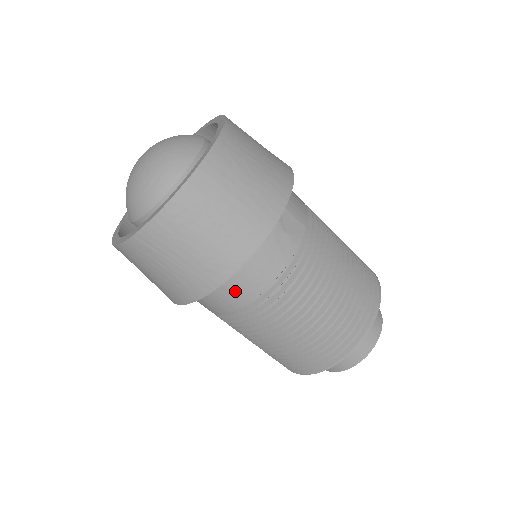
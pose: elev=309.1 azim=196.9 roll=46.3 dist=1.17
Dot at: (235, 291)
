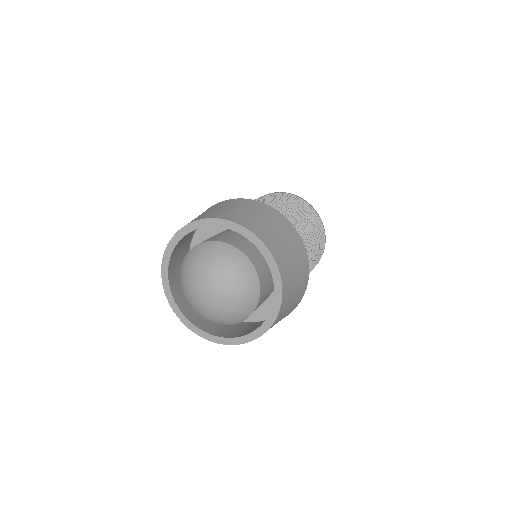
Dot at: occluded
